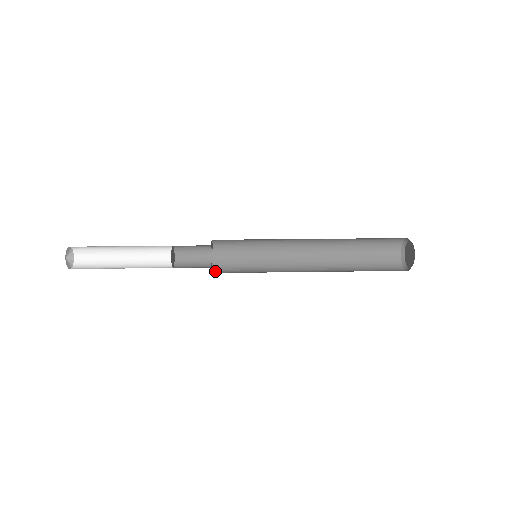
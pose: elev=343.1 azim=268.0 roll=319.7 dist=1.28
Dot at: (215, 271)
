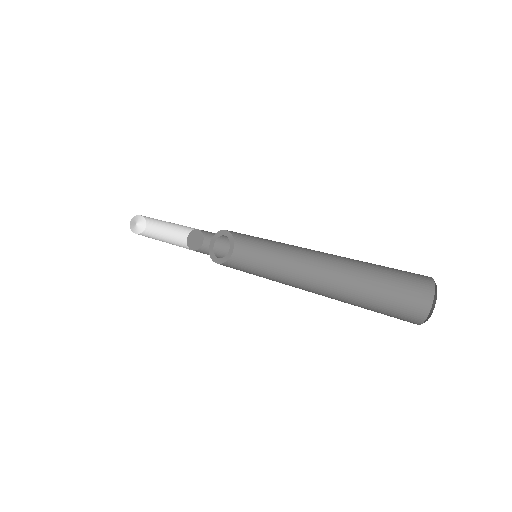
Dot at: (235, 251)
